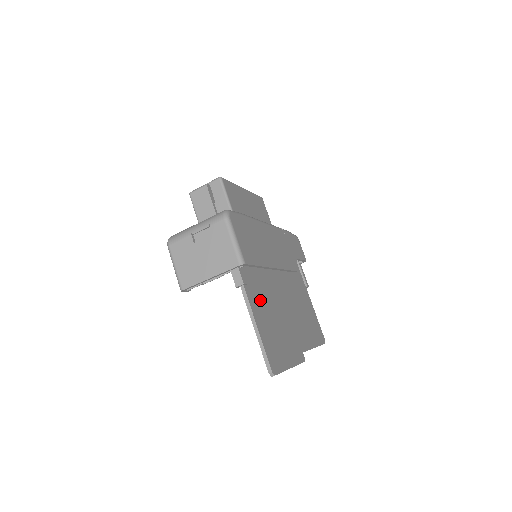
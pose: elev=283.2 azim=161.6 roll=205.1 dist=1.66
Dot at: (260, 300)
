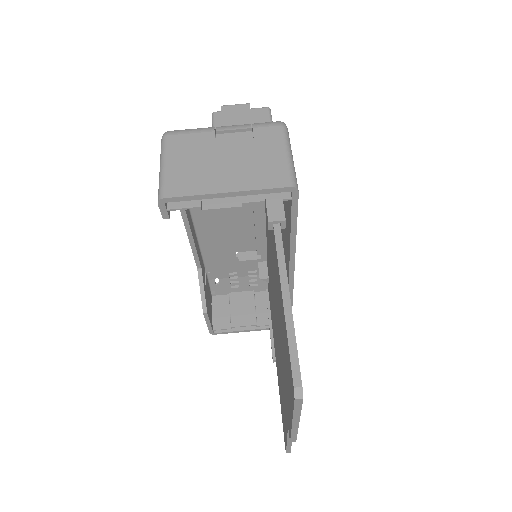
Dot at: occluded
